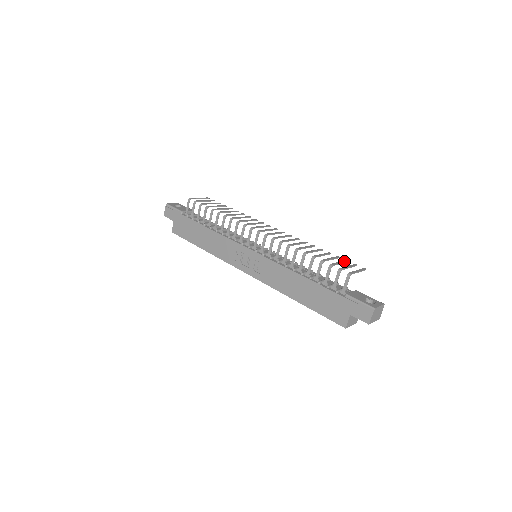
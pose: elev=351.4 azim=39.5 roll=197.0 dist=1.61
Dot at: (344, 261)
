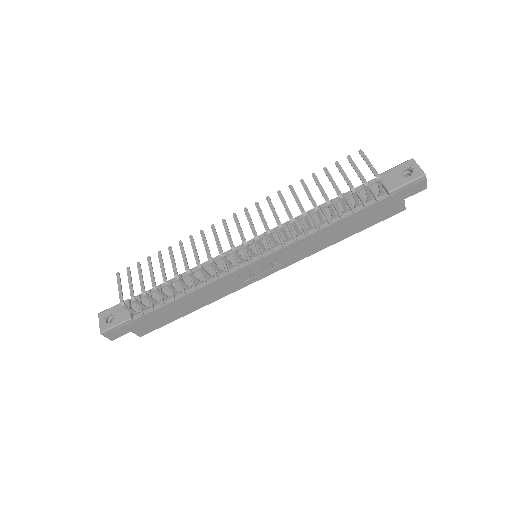
Dot at: (339, 168)
